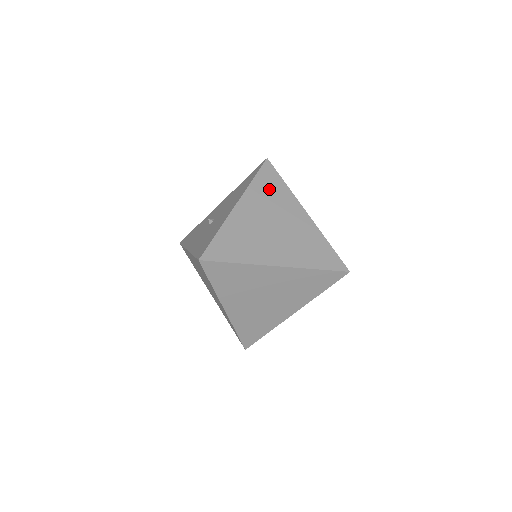
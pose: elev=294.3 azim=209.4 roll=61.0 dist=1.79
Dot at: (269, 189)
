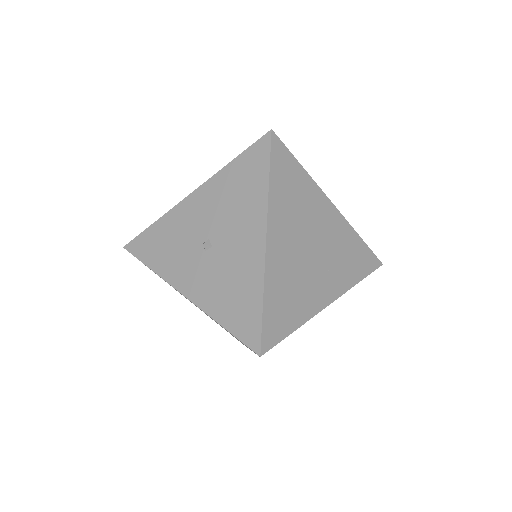
Dot at: (290, 188)
